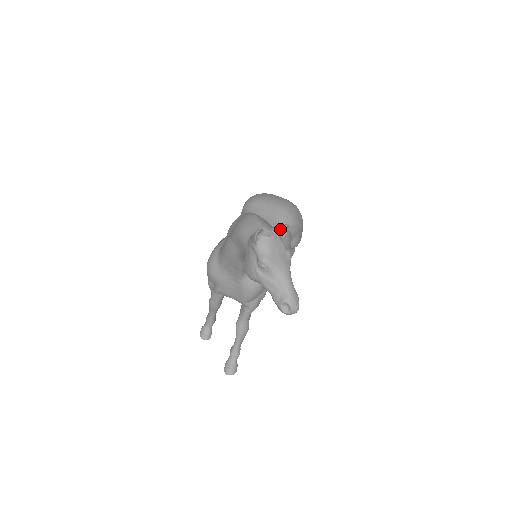
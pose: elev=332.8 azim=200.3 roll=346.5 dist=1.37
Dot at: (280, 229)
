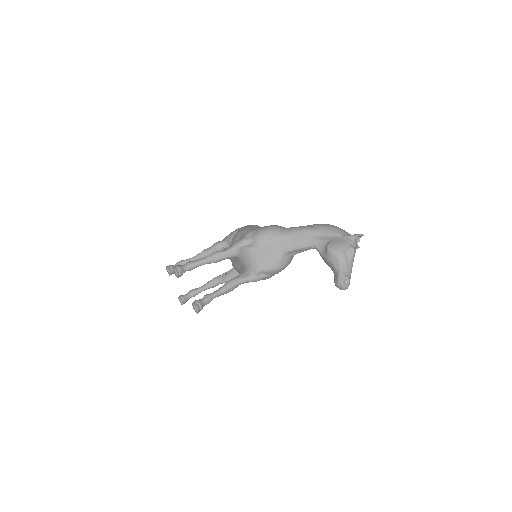
Dot at: occluded
